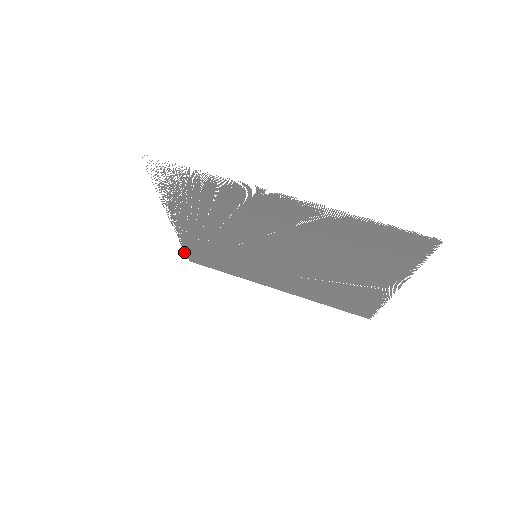
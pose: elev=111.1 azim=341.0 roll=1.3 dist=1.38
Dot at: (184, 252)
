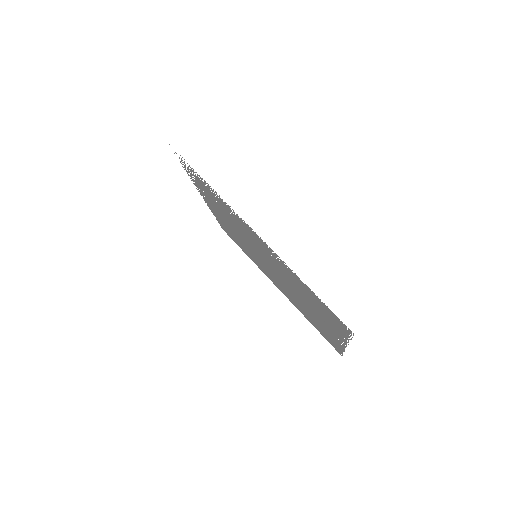
Dot at: occluded
